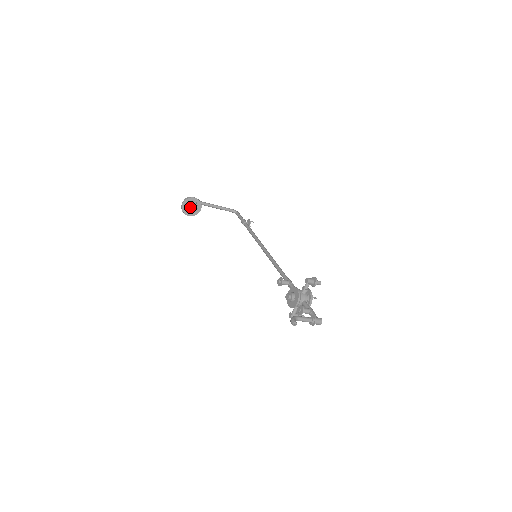
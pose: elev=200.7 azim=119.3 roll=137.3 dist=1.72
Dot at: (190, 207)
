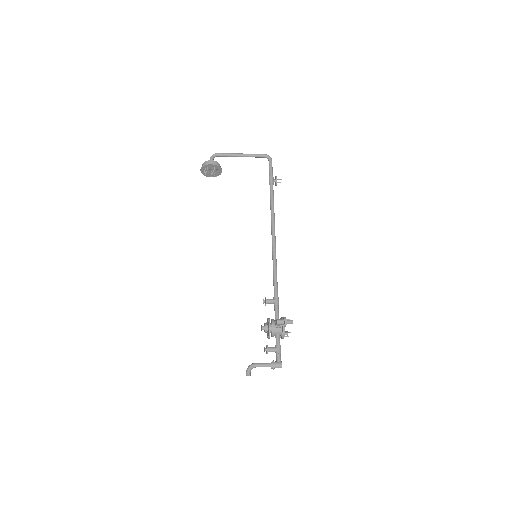
Dot at: (210, 171)
